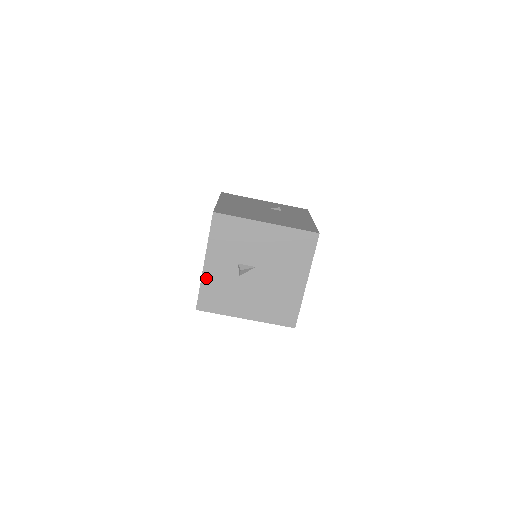
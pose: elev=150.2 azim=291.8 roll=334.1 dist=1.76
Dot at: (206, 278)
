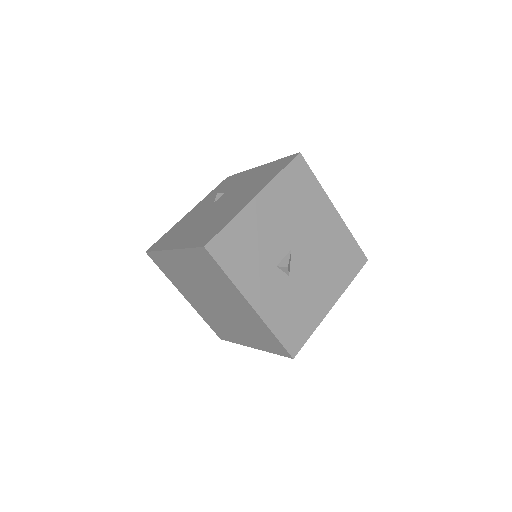
Dot at: (269, 318)
